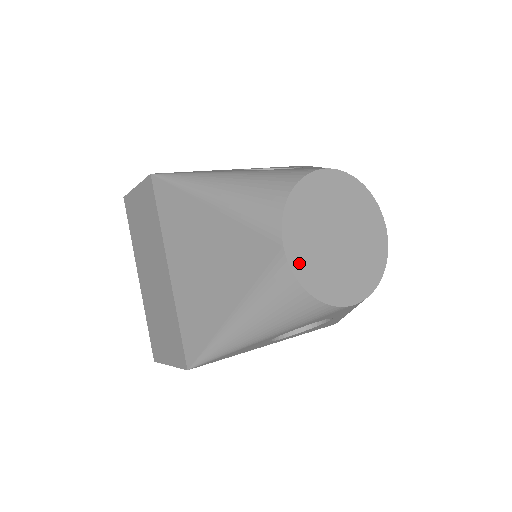
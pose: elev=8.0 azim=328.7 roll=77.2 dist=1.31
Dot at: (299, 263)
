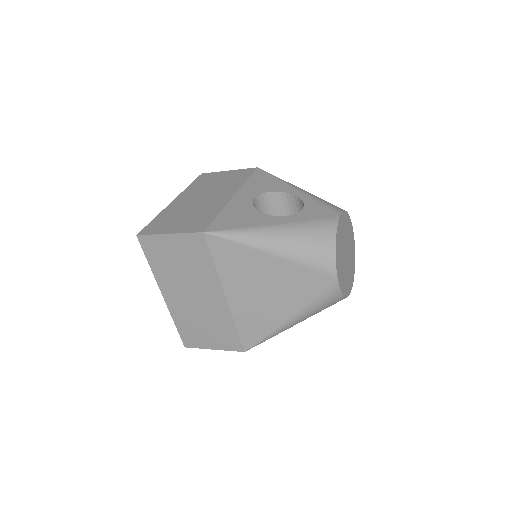
Dot at: (341, 283)
